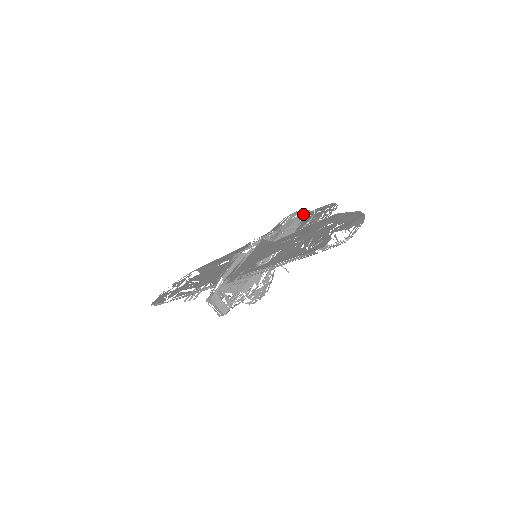
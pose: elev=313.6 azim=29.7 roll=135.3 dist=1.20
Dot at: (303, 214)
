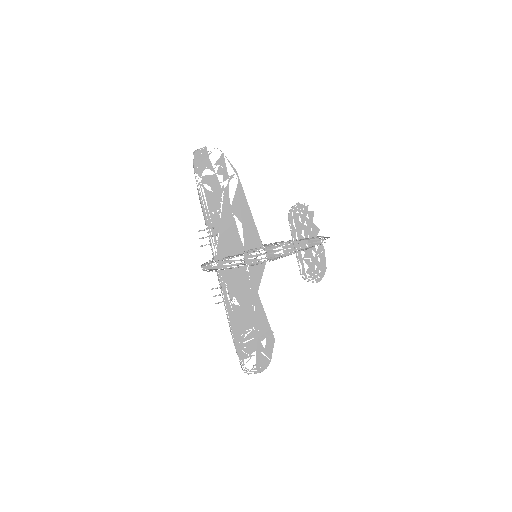
Dot at: (317, 245)
